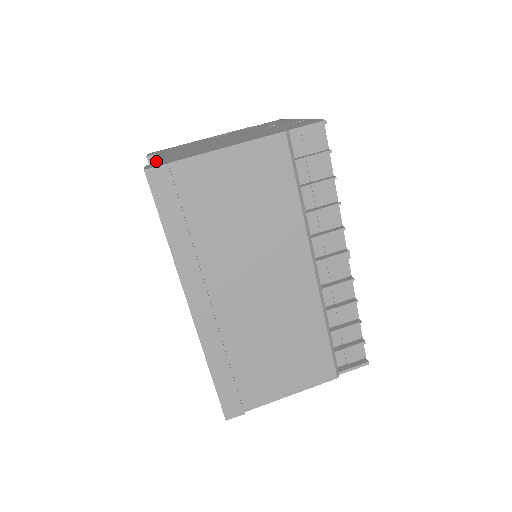
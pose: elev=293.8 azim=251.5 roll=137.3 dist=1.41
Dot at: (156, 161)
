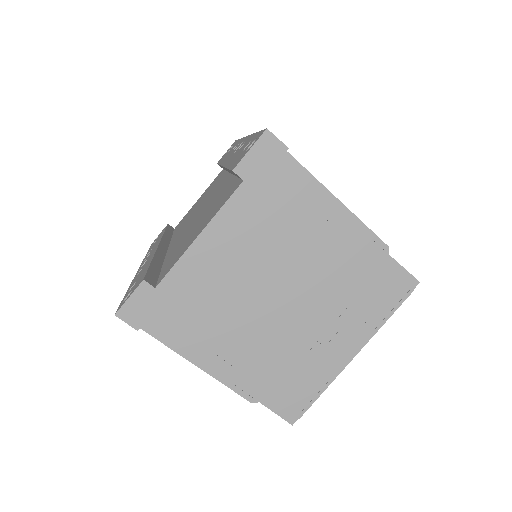
Dot at: (164, 278)
